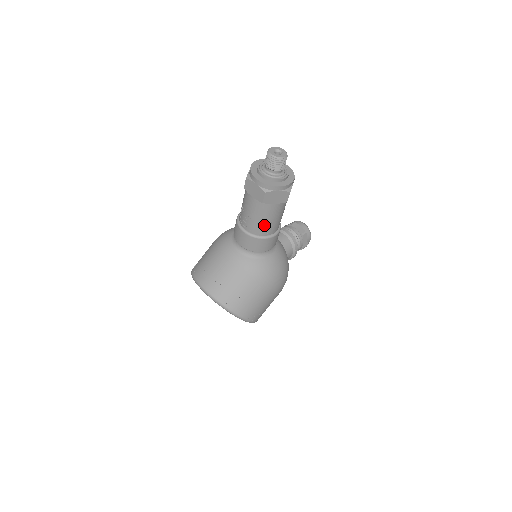
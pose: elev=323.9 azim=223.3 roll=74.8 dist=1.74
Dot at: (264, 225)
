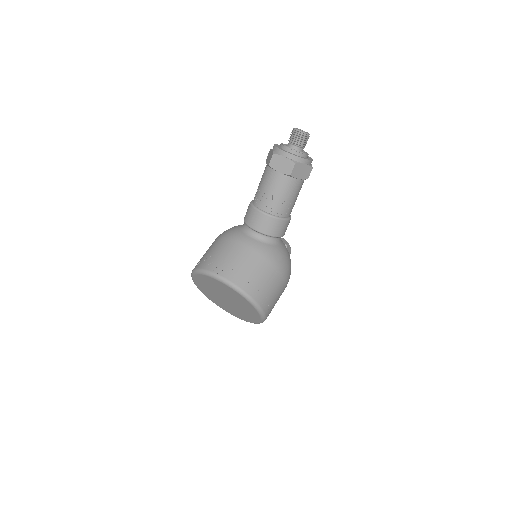
Dot at: (285, 204)
